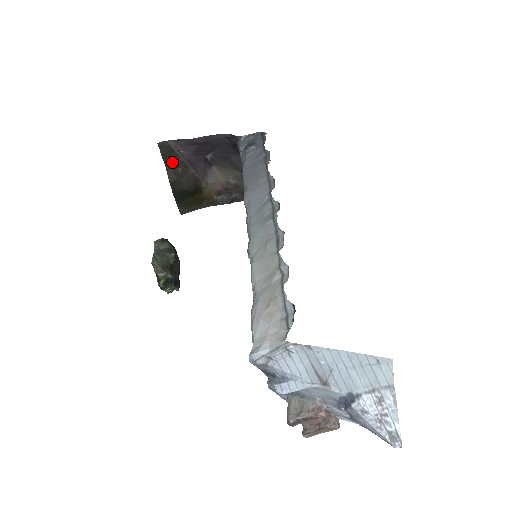
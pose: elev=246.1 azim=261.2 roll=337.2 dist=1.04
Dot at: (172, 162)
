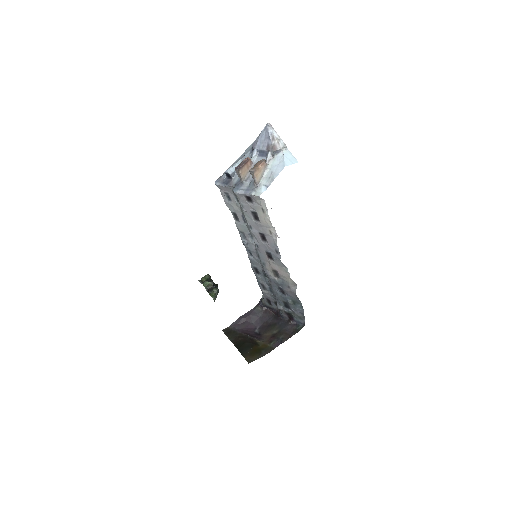
Dot at: (233, 336)
